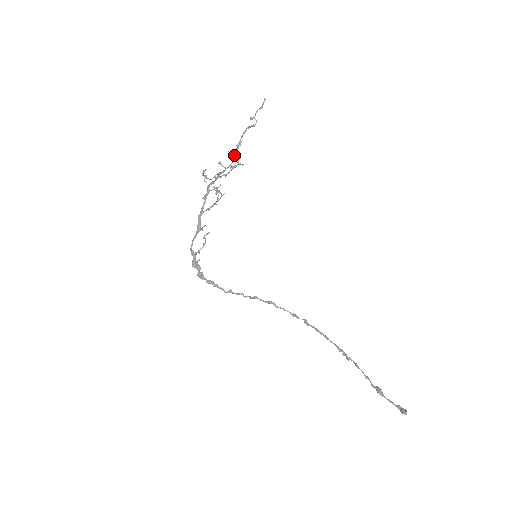
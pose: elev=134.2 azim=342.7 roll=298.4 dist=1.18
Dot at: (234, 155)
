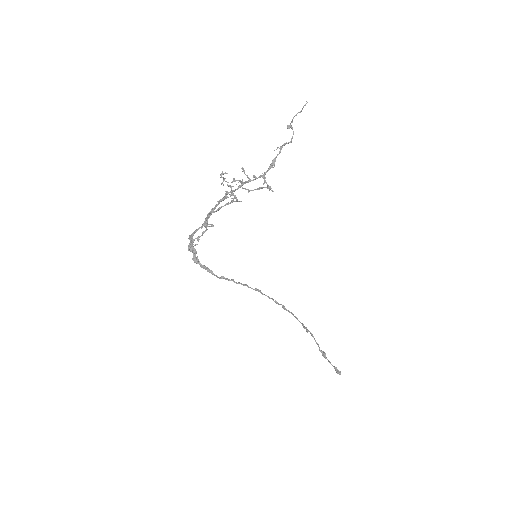
Dot at: (264, 174)
